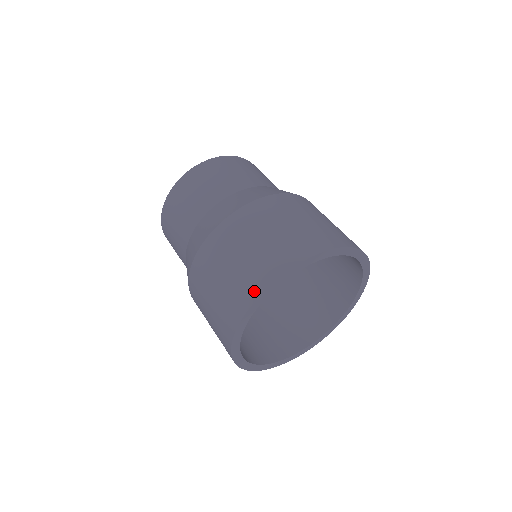
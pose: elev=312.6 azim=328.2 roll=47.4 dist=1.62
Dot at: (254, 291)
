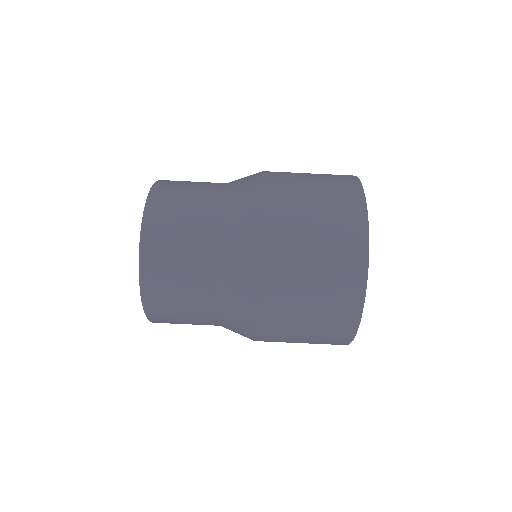
Dot at: (343, 343)
